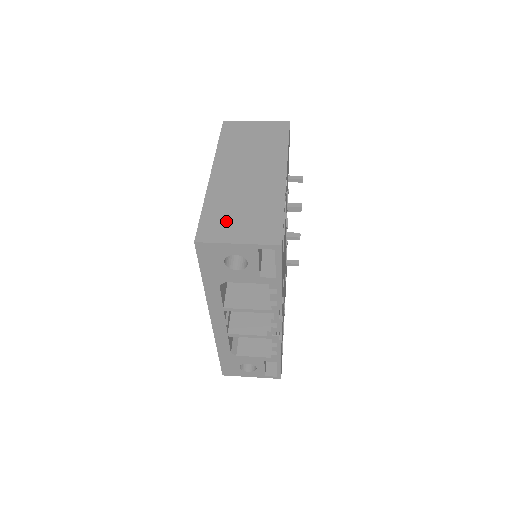
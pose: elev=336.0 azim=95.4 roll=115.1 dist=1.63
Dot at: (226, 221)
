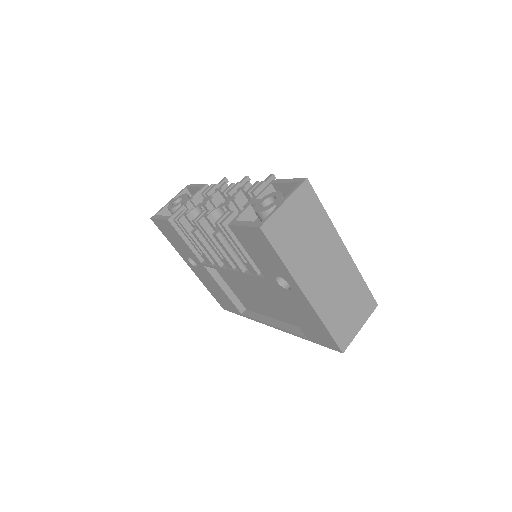
Dot at: (345, 322)
